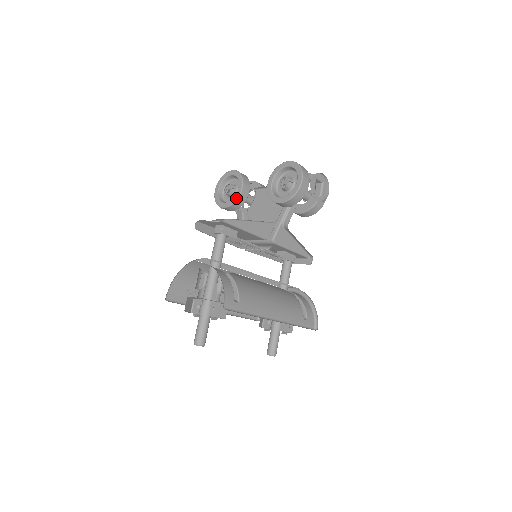
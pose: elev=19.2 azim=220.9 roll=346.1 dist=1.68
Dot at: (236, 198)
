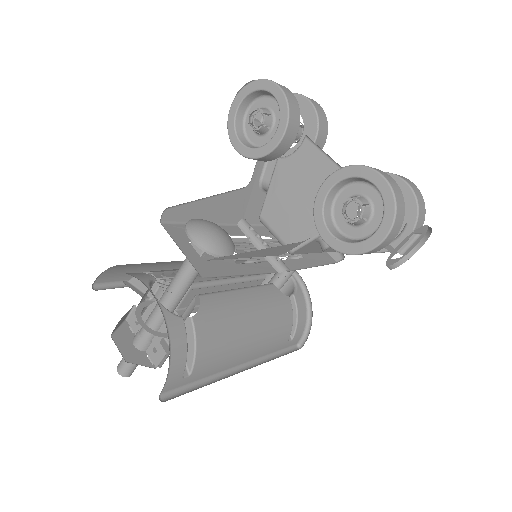
Dot at: (261, 154)
